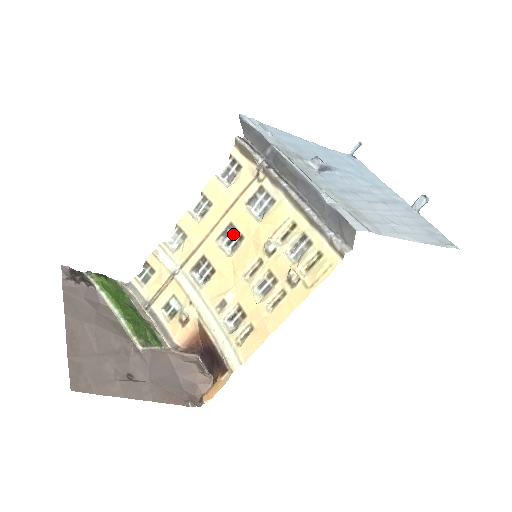
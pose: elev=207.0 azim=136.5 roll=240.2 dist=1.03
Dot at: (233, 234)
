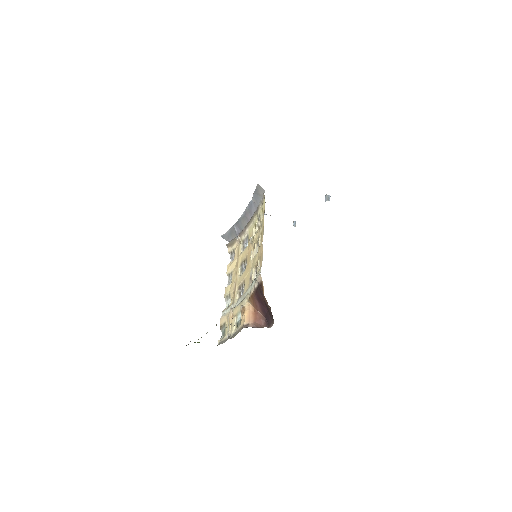
Dot at: (244, 265)
